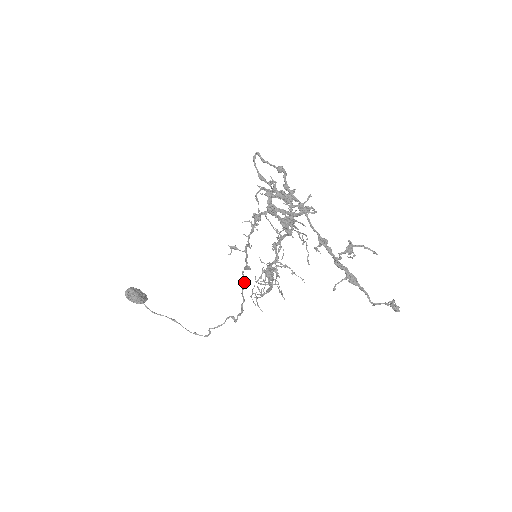
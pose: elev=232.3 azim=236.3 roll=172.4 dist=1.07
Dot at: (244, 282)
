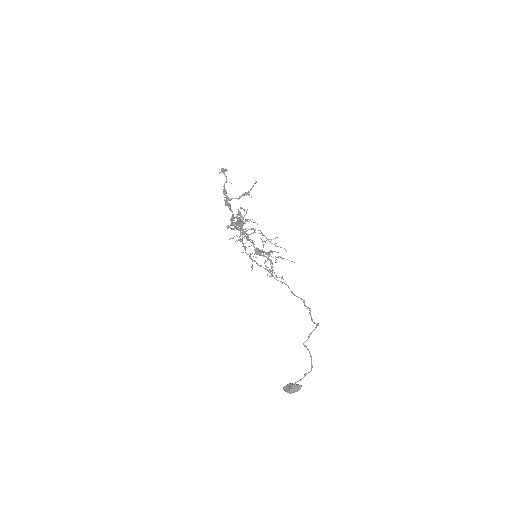
Dot at: (288, 286)
